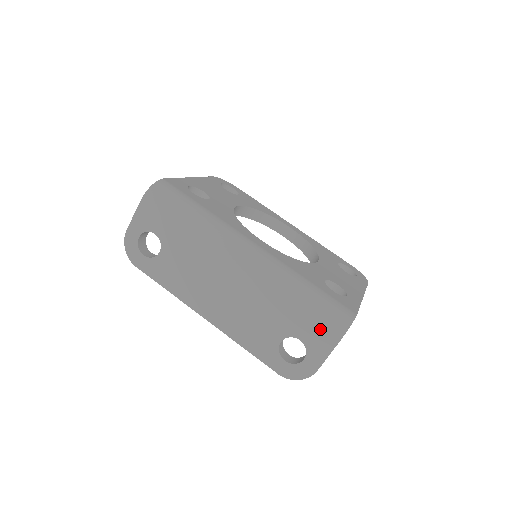
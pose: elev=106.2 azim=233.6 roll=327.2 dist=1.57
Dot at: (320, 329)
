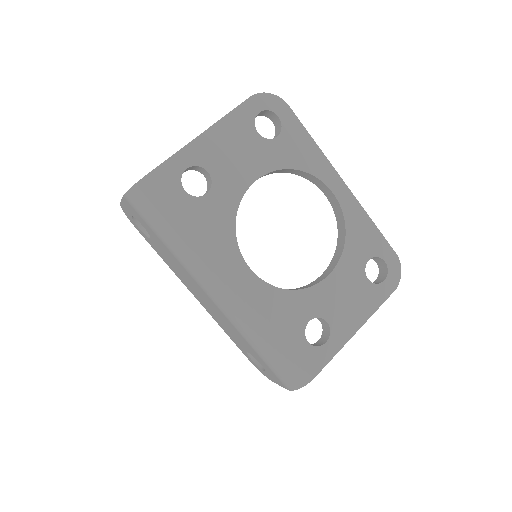
Dot at: (274, 374)
